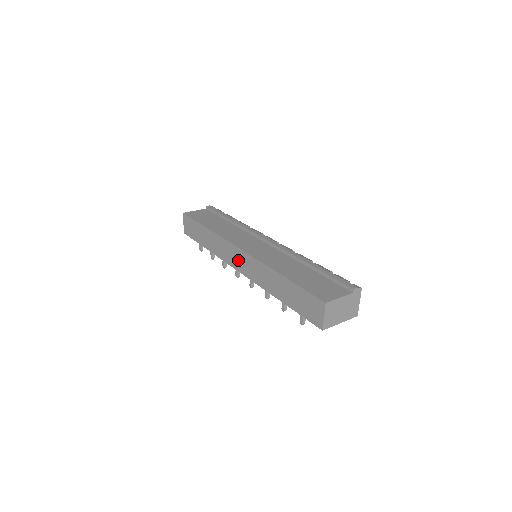
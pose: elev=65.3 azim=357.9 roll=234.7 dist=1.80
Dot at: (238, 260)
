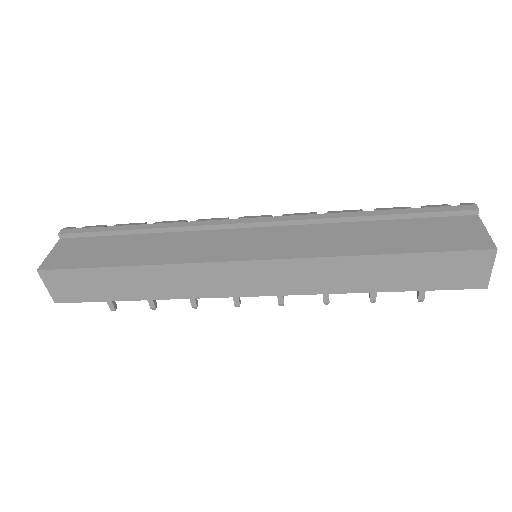
Dot at: (249, 280)
